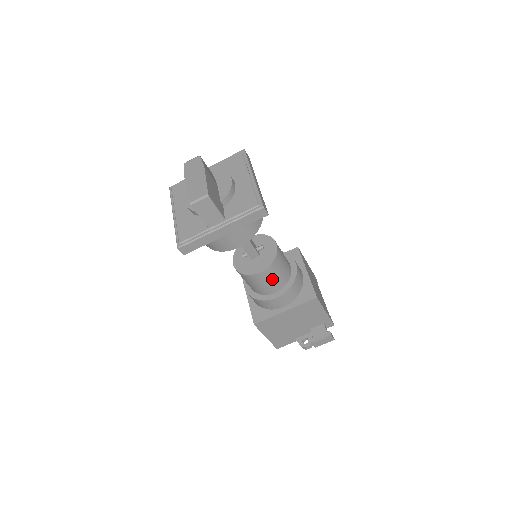
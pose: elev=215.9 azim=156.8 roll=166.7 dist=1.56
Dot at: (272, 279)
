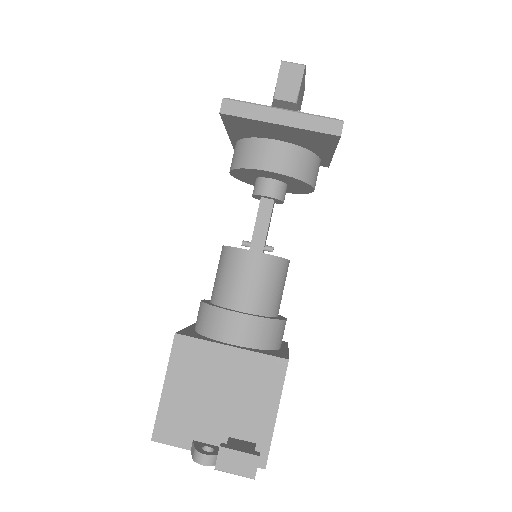
Dot at: (256, 281)
